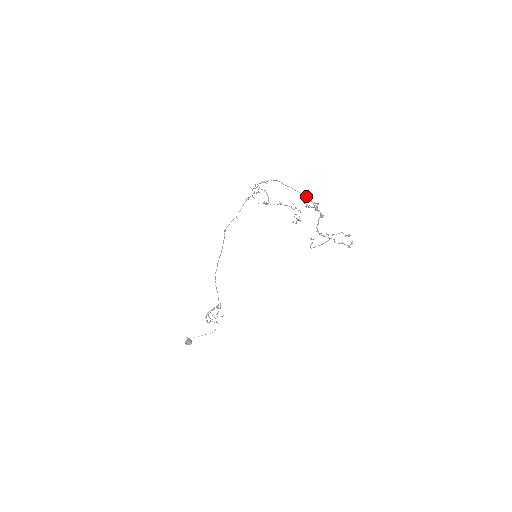
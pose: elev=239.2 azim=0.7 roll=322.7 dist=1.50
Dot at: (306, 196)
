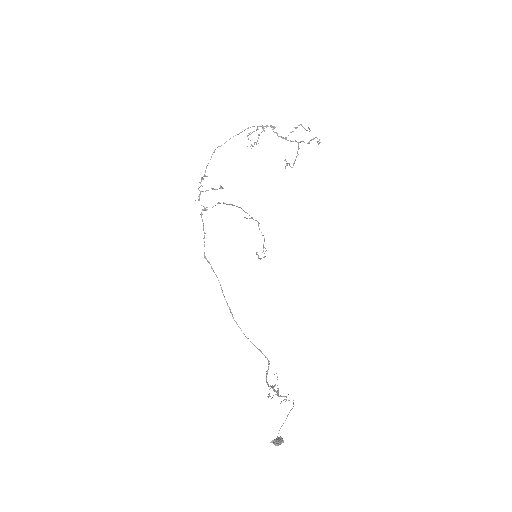
Dot at: occluded
